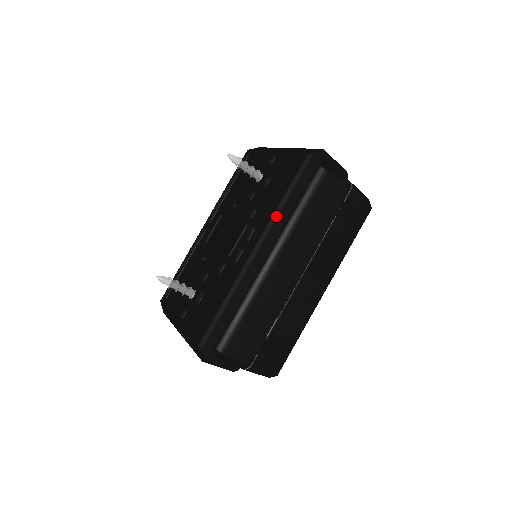
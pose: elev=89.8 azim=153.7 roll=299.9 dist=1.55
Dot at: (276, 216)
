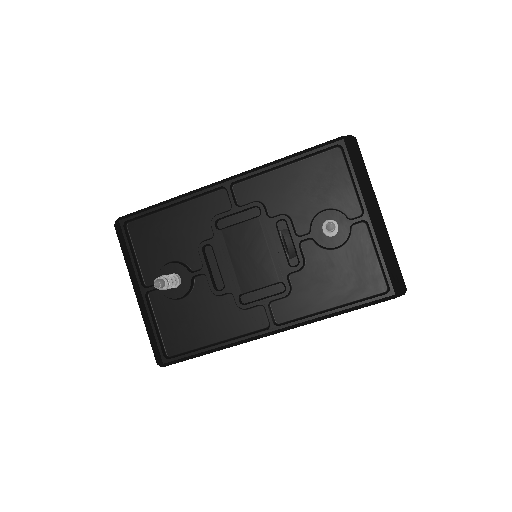
Dot at: (316, 321)
